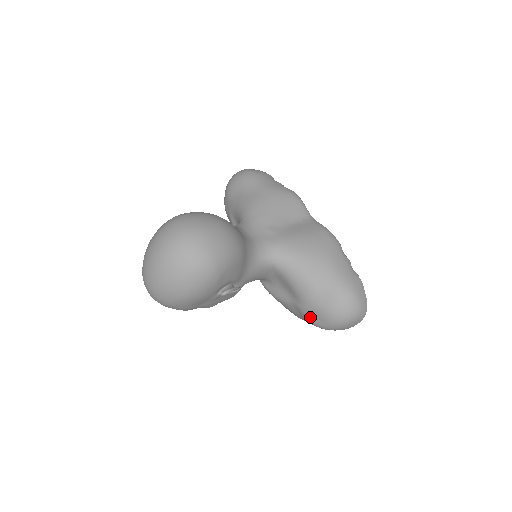
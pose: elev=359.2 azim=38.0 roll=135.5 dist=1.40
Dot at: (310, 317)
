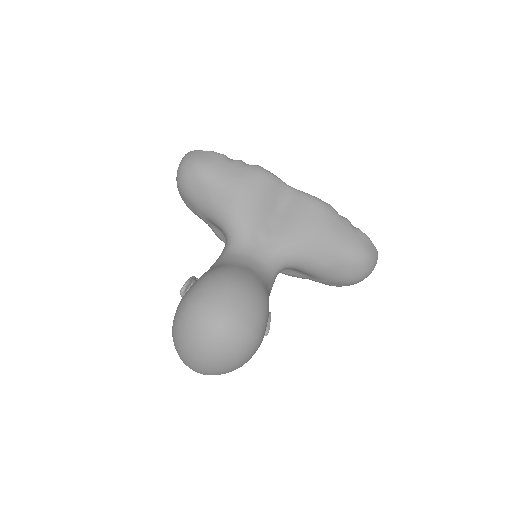
Dot at: (330, 285)
